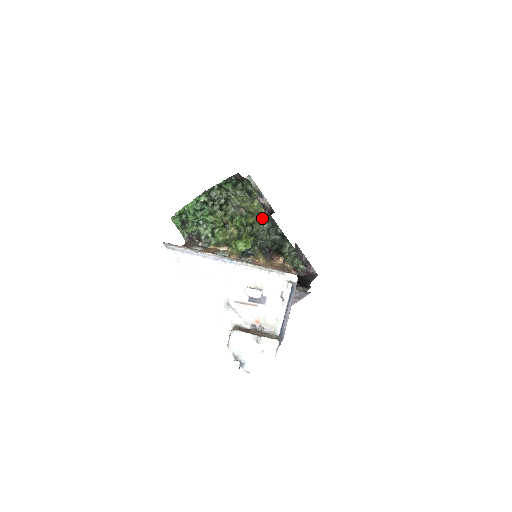
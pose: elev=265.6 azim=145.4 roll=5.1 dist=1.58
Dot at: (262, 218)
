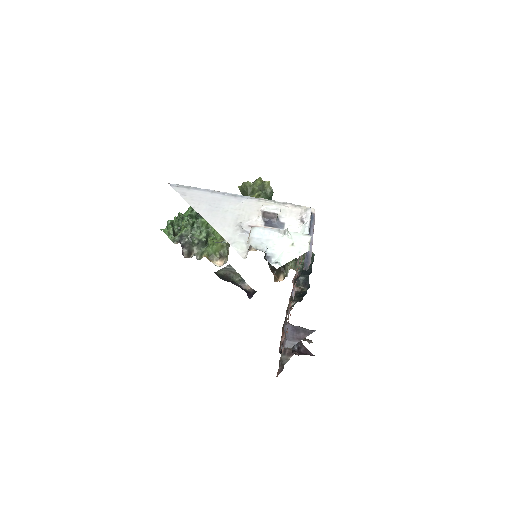
Dot at: (266, 193)
